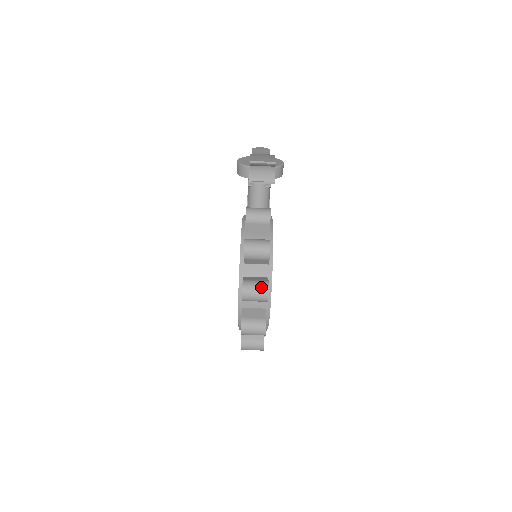
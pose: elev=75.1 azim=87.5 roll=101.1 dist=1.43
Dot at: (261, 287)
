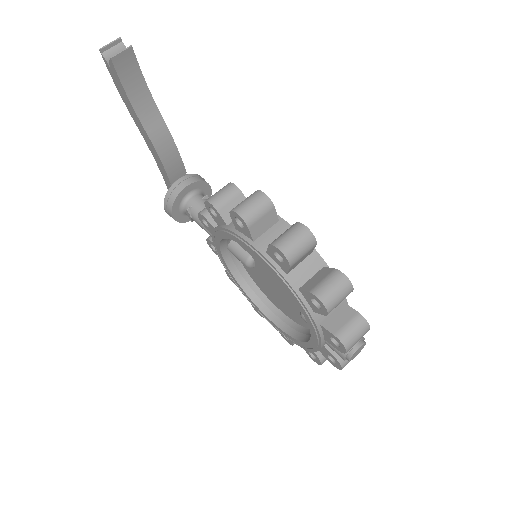
Dot at: (249, 196)
